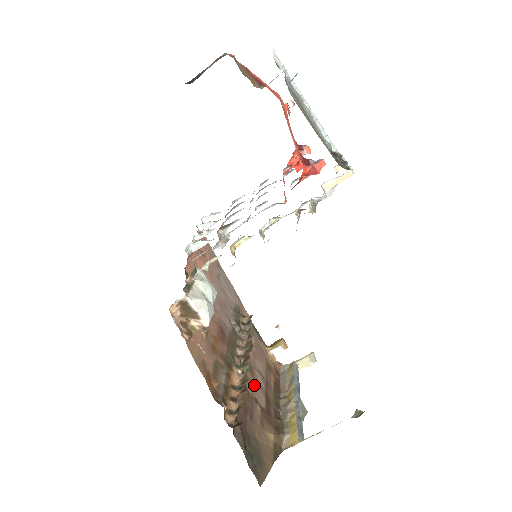
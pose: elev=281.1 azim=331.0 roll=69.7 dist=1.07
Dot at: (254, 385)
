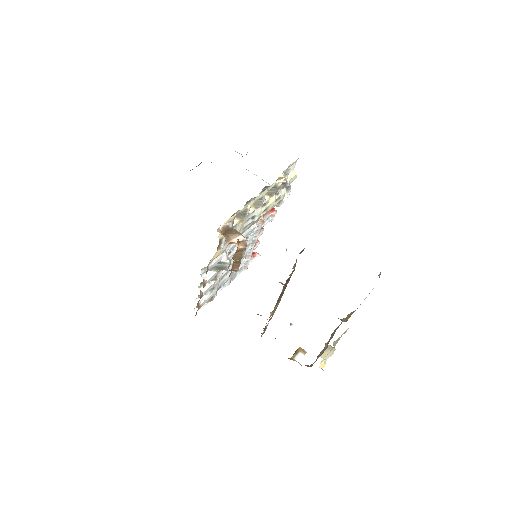
Dot at: occluded
